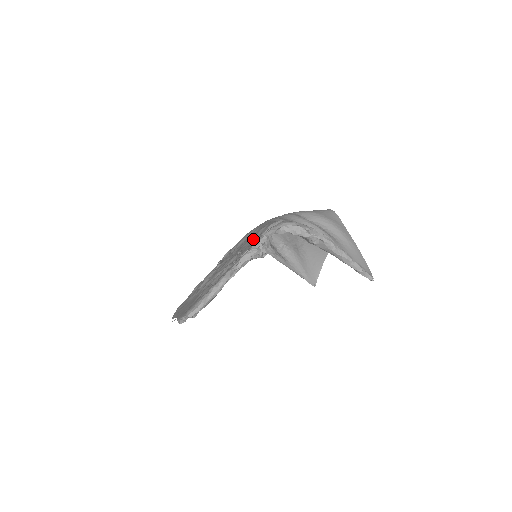
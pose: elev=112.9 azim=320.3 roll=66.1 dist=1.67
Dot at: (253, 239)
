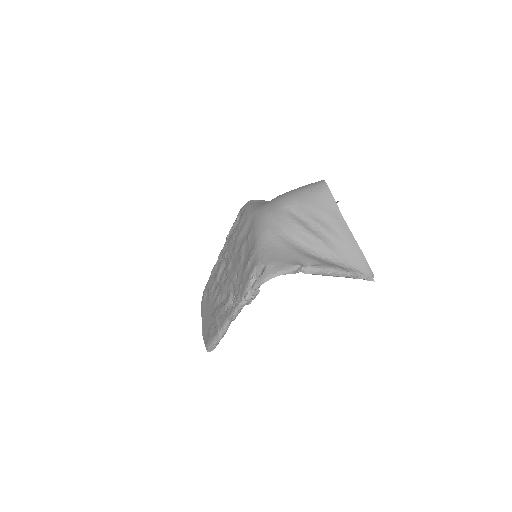
Dot at: (244, 271)
